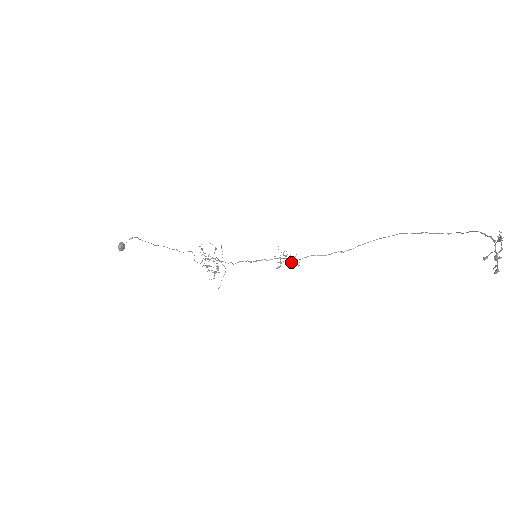
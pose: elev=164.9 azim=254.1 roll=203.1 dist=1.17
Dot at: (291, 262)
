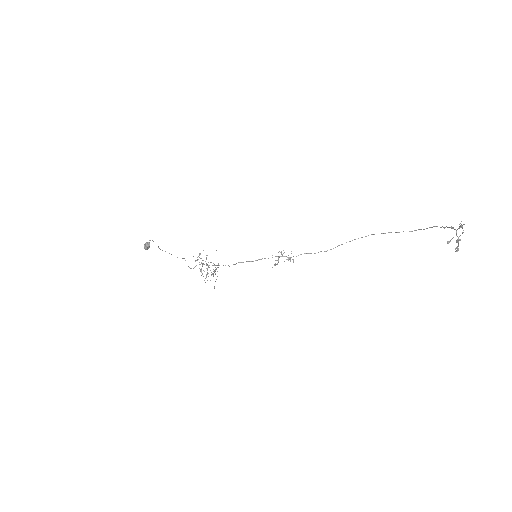
Dot at: (288, 259)
